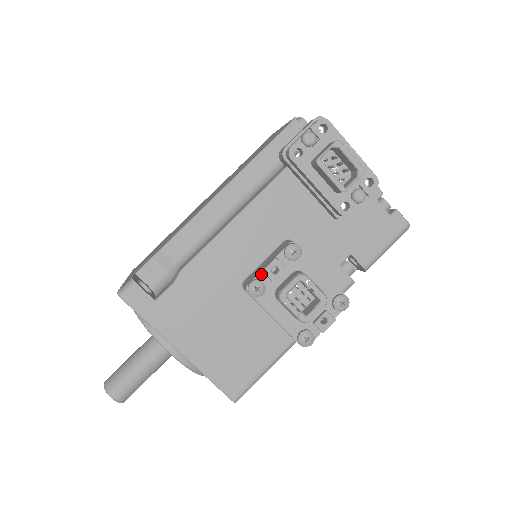
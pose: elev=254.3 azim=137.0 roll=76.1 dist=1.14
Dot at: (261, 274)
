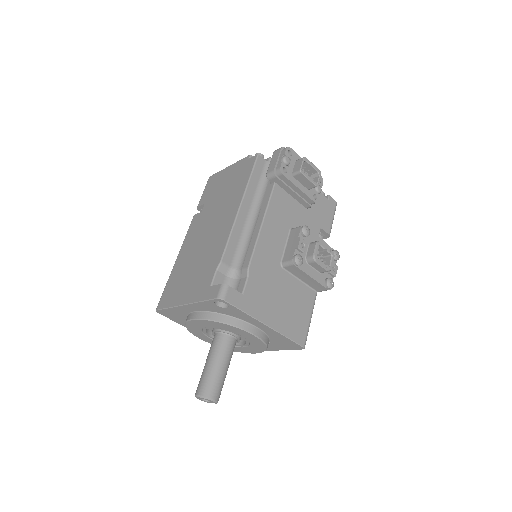
Dot at: (296, 251)
